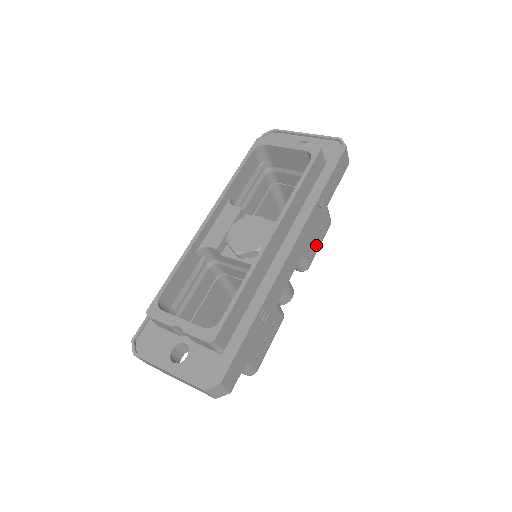
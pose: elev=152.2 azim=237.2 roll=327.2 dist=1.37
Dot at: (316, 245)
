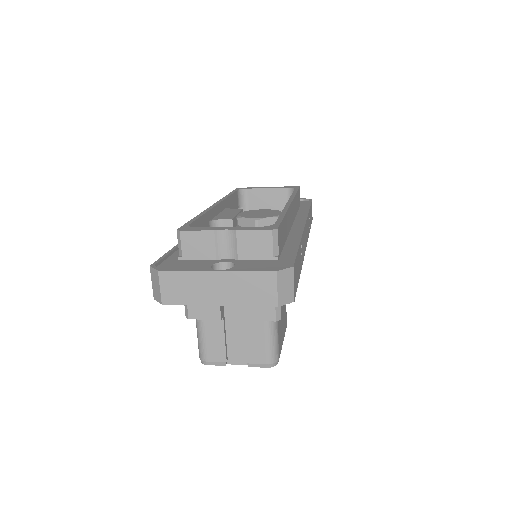
Dot at: occluded
